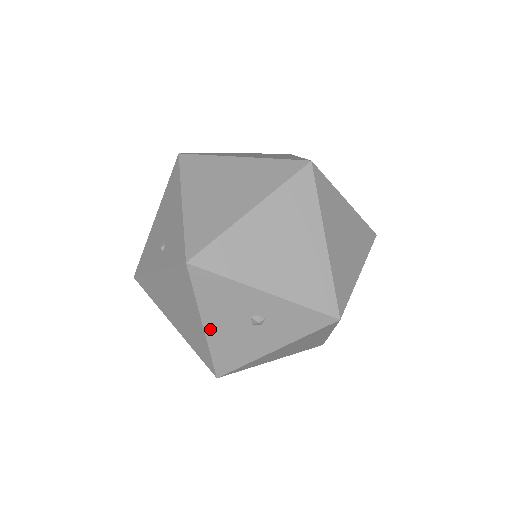
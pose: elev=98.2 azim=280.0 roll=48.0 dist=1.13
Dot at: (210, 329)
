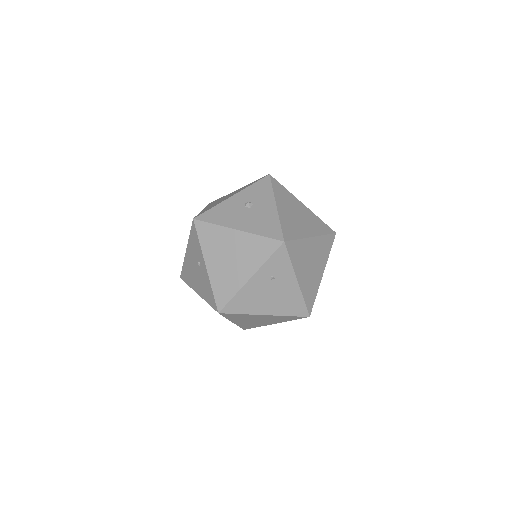
Dot at: (241, 228)
